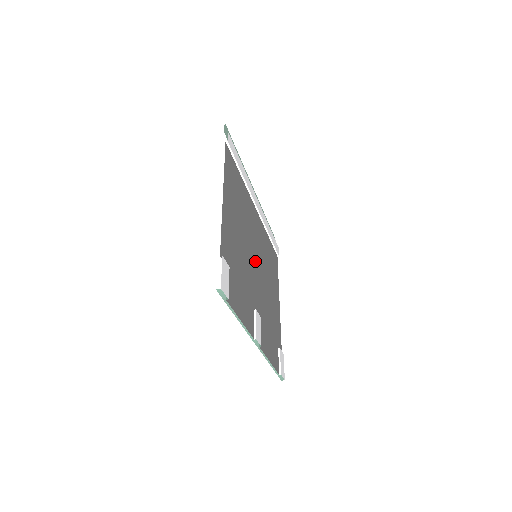
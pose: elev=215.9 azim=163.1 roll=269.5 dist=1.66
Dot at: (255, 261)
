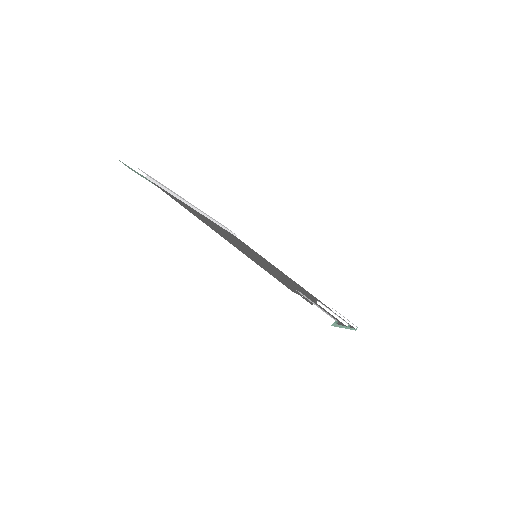
Dot at: occluded
